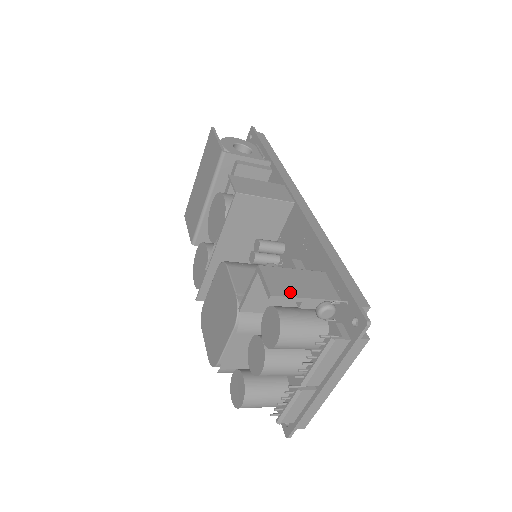
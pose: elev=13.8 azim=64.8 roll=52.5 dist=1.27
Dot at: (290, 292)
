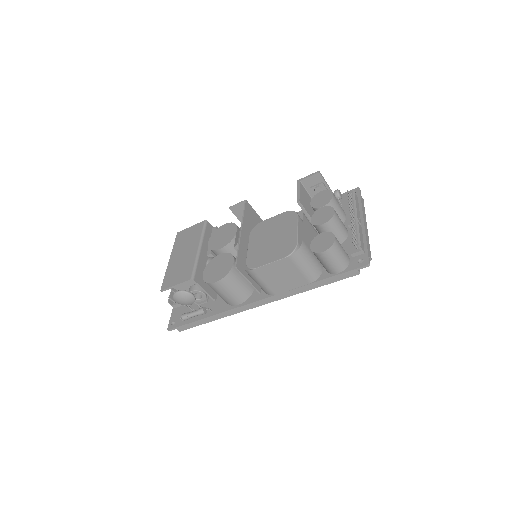
Dot at: (321, 181)
